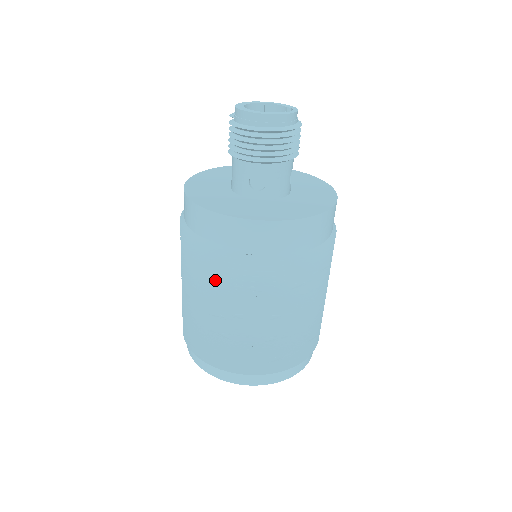
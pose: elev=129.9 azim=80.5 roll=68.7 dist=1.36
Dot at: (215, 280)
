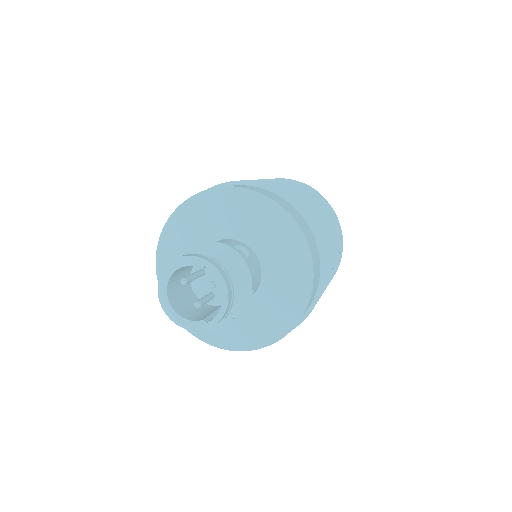
Dot at: occluded
